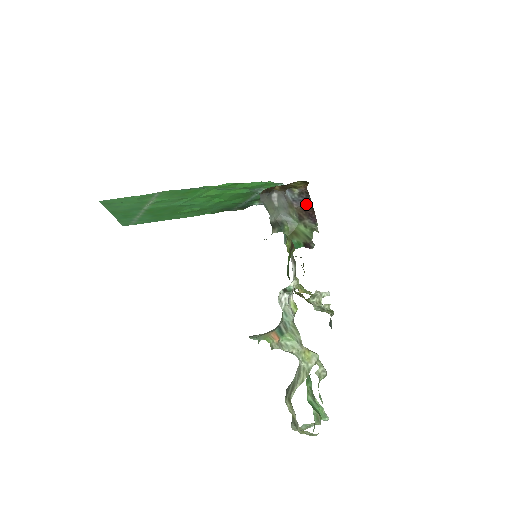
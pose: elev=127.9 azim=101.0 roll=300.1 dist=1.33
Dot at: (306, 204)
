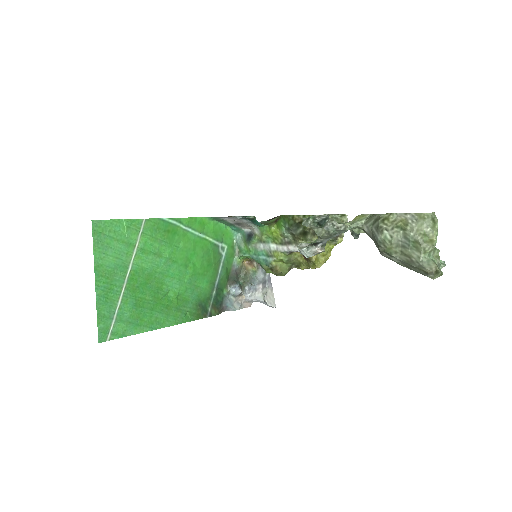
Dot at: occluded
